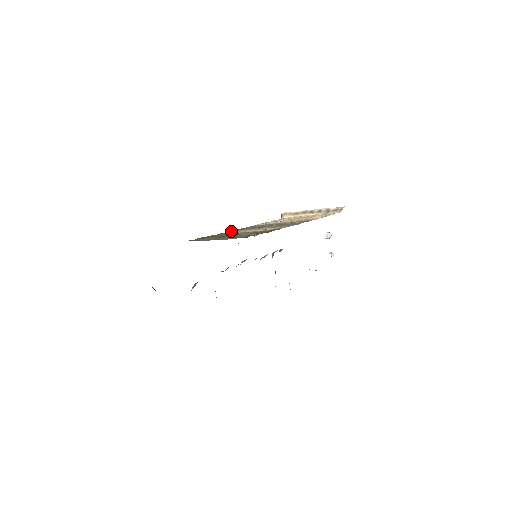
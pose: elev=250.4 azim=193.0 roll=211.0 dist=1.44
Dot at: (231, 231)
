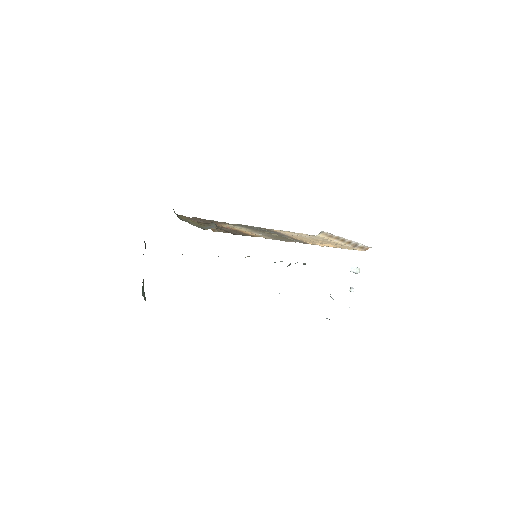
Dot at: (236, 224)
